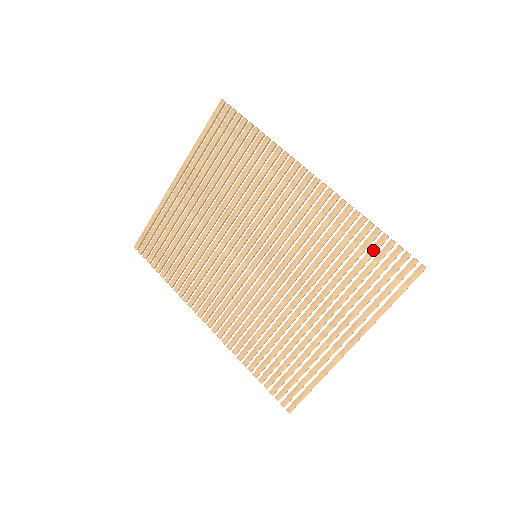
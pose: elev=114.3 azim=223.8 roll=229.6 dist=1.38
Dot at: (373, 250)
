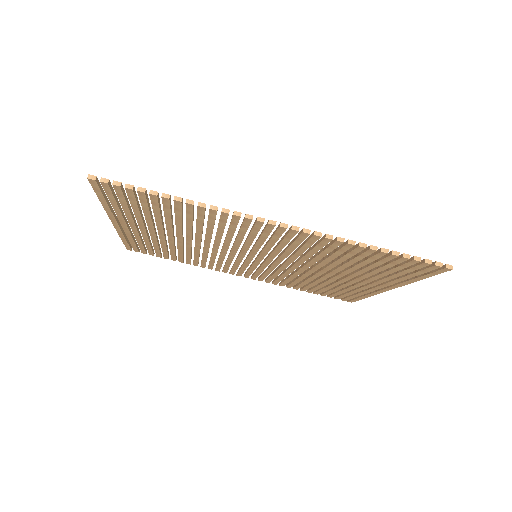
Dot at: (385, 261)
